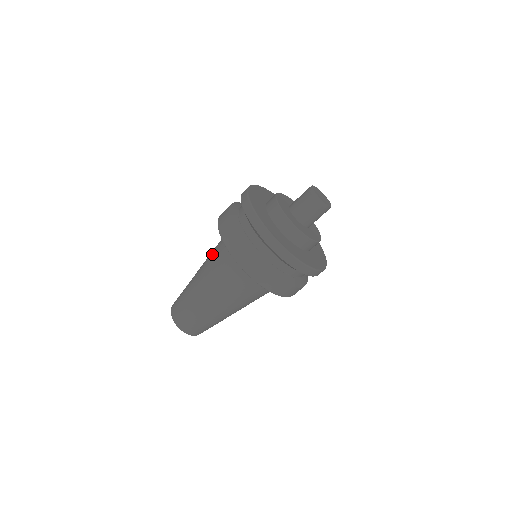
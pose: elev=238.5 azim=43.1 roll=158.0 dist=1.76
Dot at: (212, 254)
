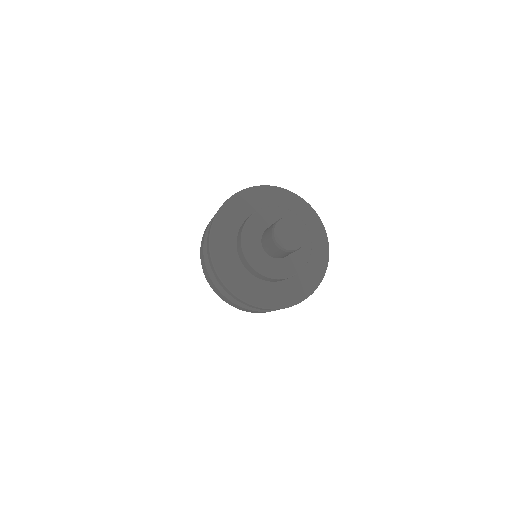
Dot at: occluded
